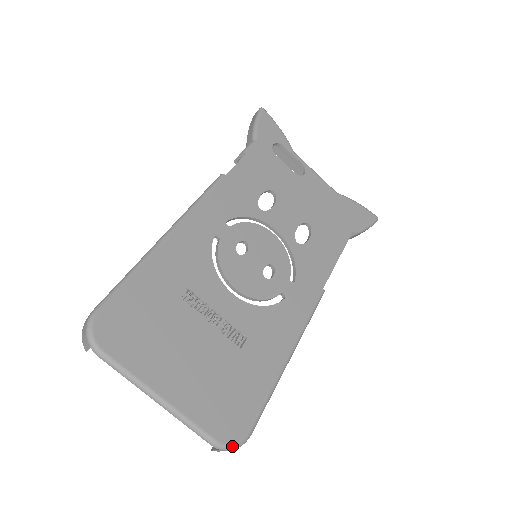
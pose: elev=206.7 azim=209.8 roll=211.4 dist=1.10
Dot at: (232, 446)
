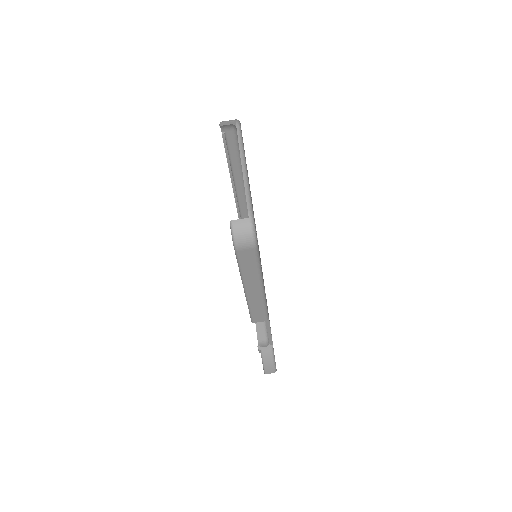
Dot at: occluded
